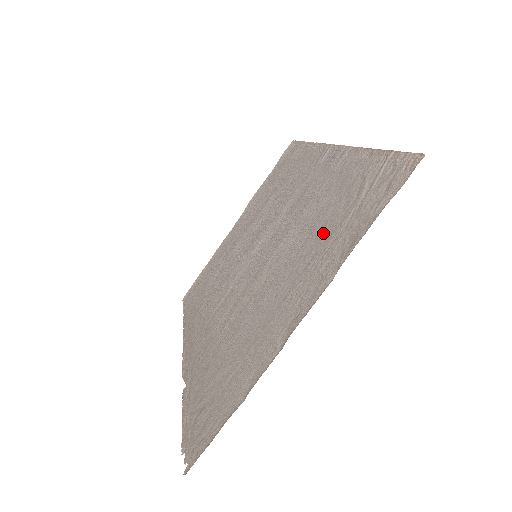
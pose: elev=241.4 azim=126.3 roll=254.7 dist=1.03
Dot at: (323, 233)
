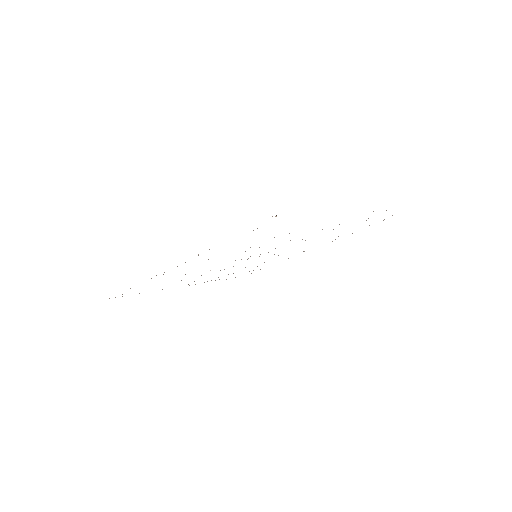
Dot at: occluded
